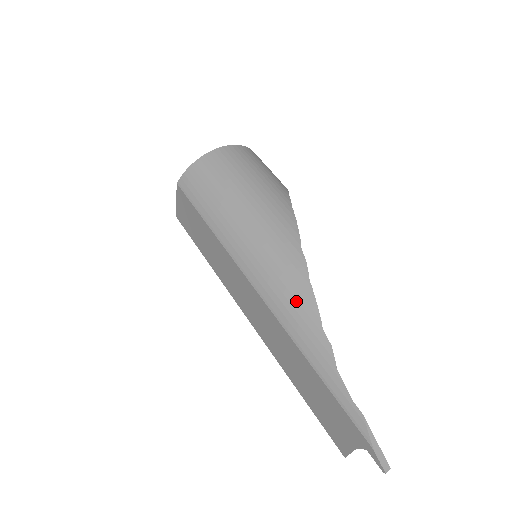
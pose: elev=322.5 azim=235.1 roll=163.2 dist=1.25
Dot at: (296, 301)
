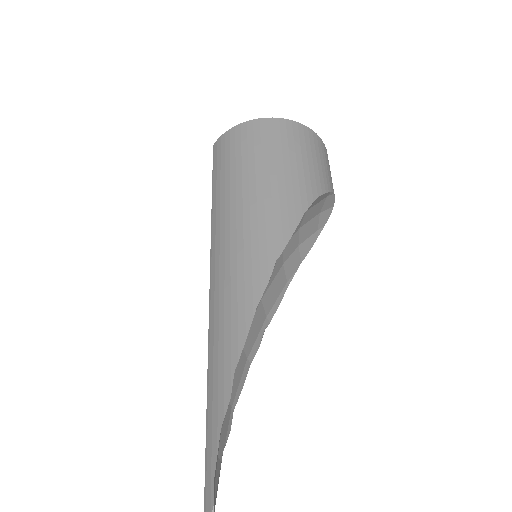
Dot at: (230, 324)
